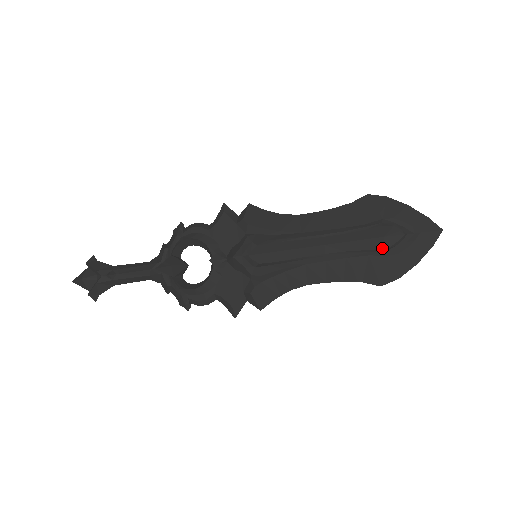
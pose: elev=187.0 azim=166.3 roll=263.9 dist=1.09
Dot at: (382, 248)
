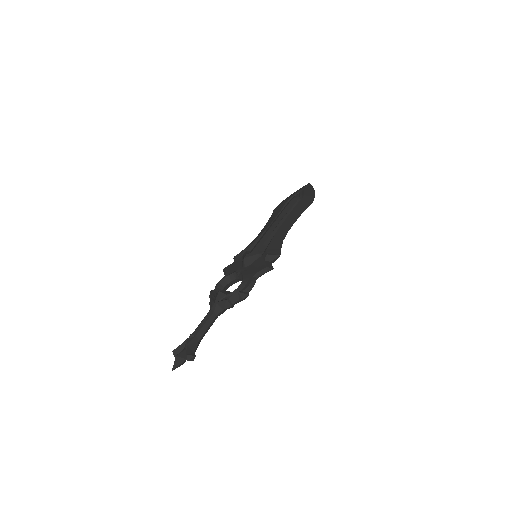
Dot at: (297, 201)
